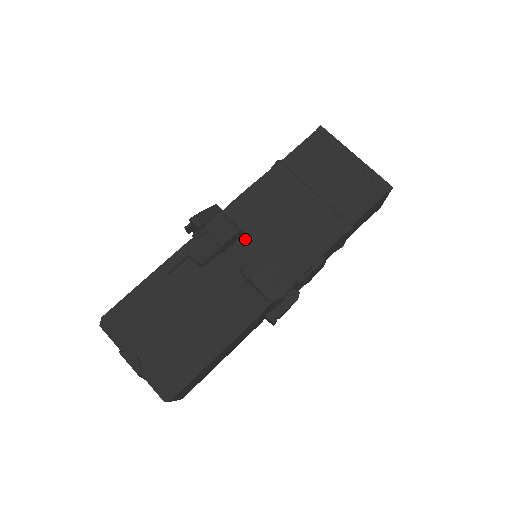
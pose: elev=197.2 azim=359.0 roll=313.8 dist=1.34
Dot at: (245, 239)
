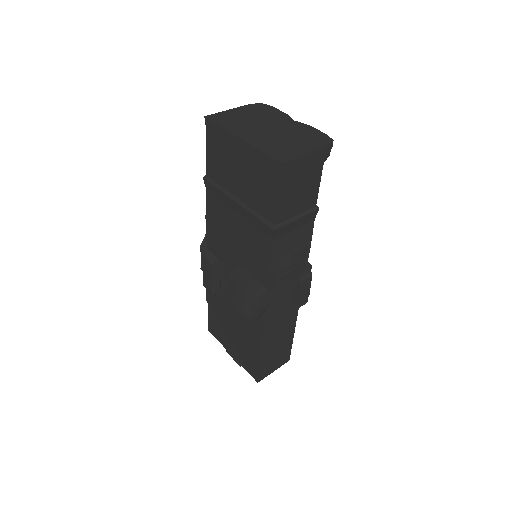
Dot at: (227, 261)
